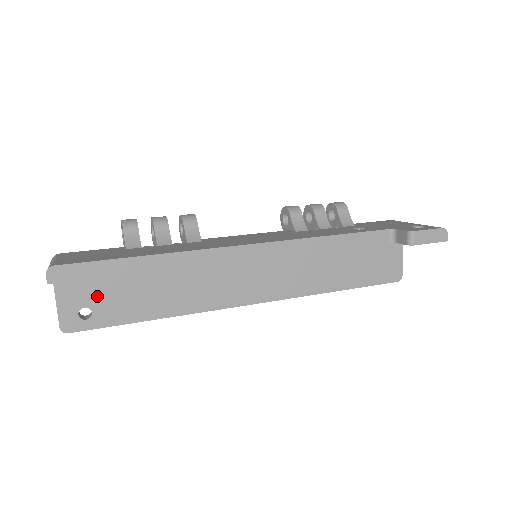
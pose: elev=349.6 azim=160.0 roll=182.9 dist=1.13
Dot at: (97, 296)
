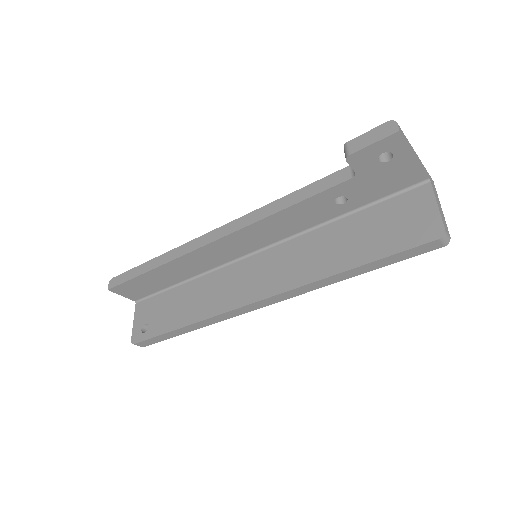
Dot at: (153, 314)
